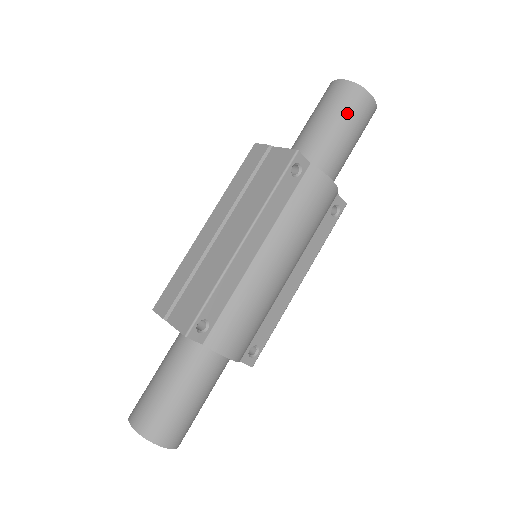
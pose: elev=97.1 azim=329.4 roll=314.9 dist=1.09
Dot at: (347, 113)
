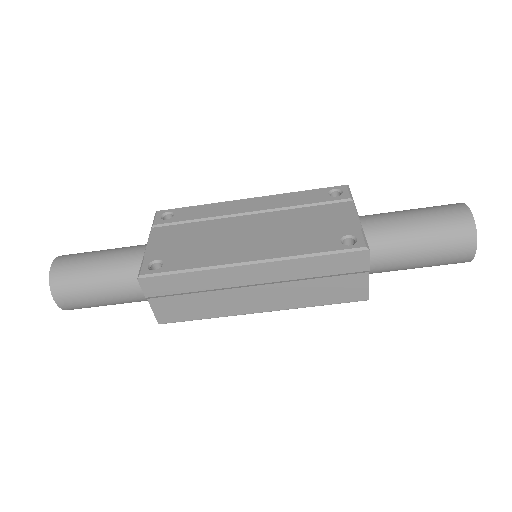
Dot at: occluded
